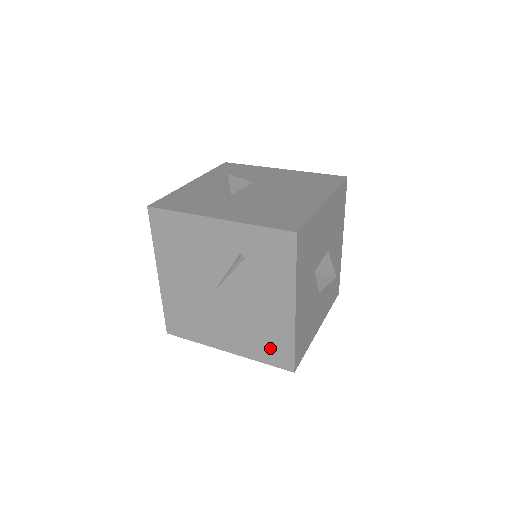
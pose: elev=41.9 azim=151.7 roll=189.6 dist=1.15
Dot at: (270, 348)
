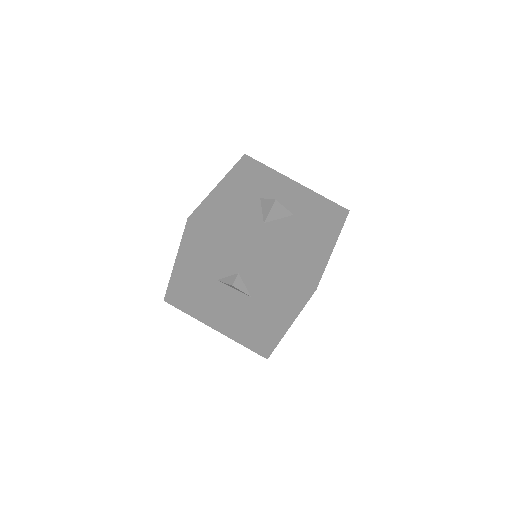
Dot at: occluded
